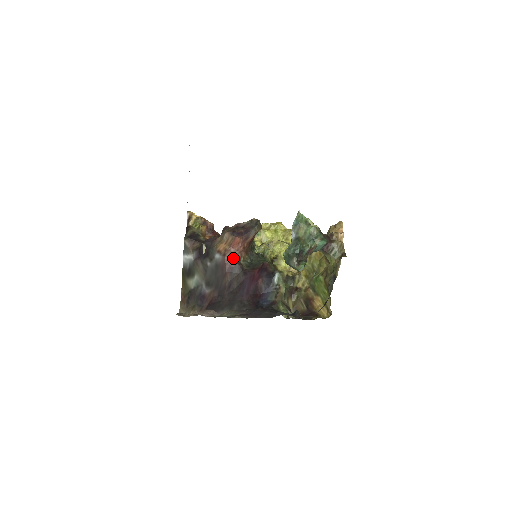
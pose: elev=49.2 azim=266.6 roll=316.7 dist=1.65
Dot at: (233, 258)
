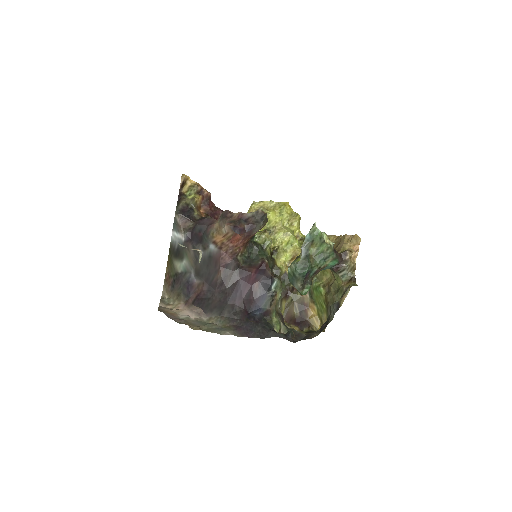
Dot at: (230, 253)
